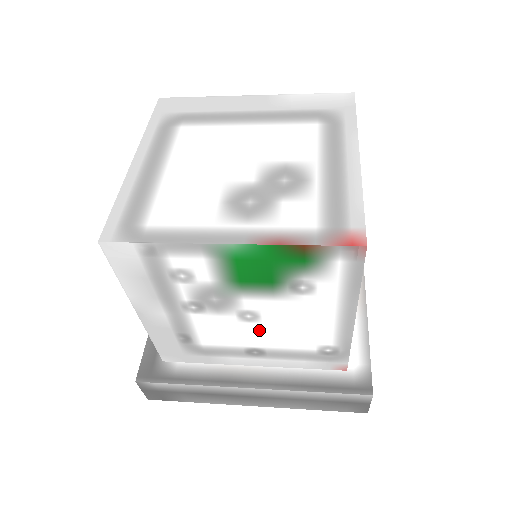
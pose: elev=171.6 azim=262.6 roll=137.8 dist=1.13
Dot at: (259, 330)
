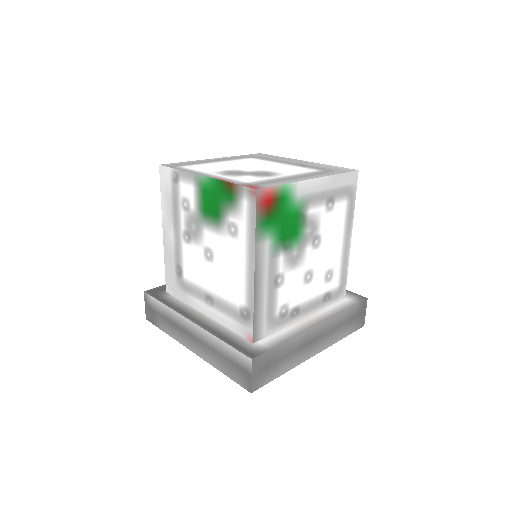
Dot at: (210, 268)
